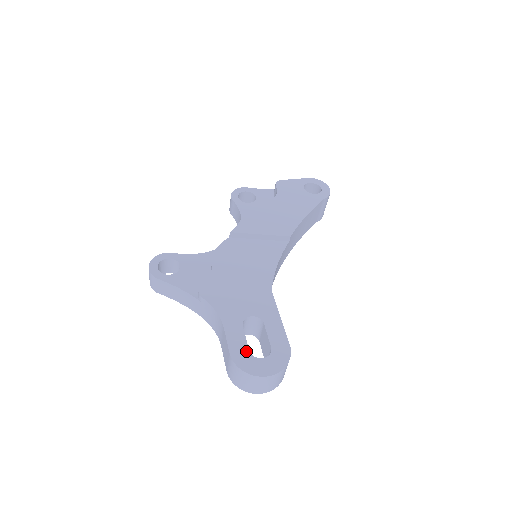
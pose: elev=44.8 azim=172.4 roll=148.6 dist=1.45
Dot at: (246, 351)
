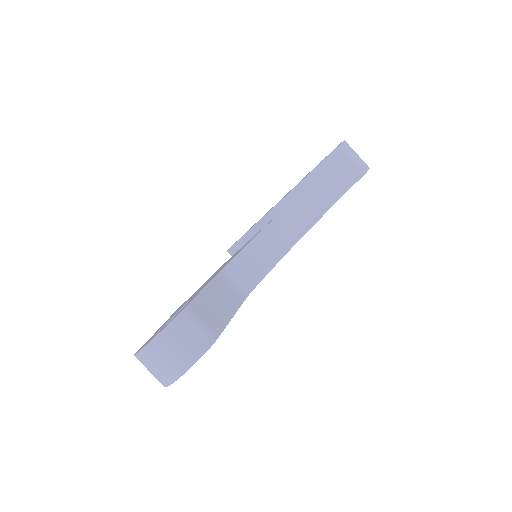
Dot at: (152, 336)
